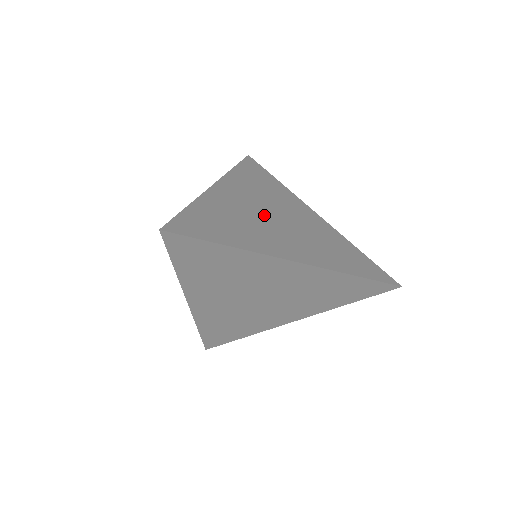
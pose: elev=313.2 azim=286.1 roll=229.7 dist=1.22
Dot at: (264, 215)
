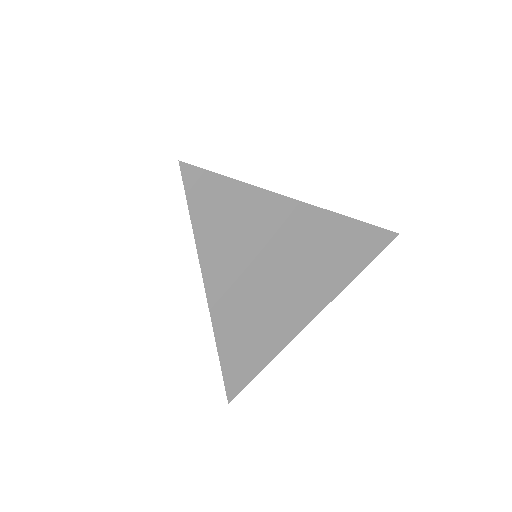
Dot at: (268, 287)
